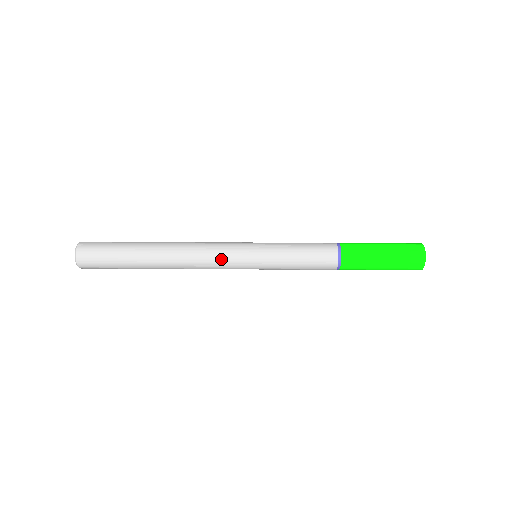
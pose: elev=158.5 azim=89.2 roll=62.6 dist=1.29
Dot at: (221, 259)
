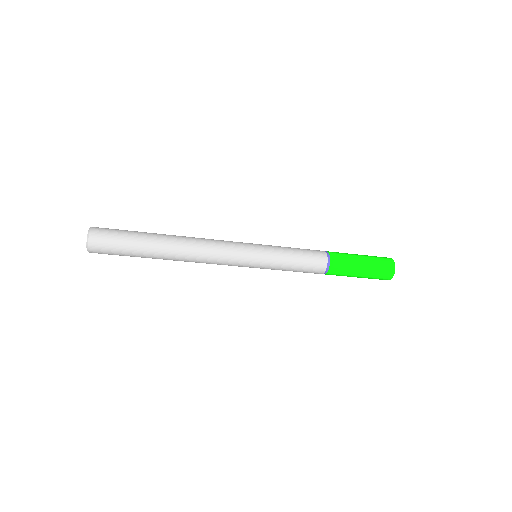
Dot at: (228, 244)
